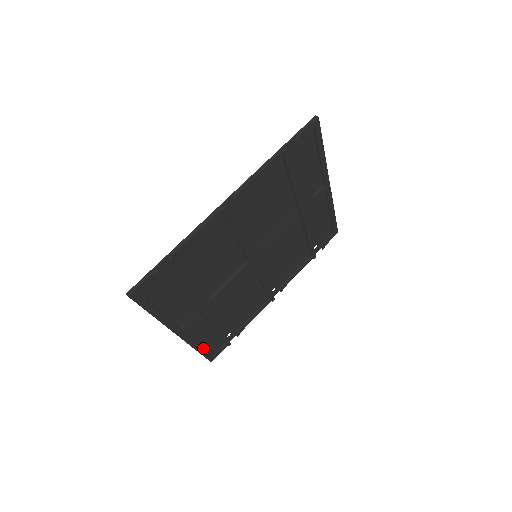
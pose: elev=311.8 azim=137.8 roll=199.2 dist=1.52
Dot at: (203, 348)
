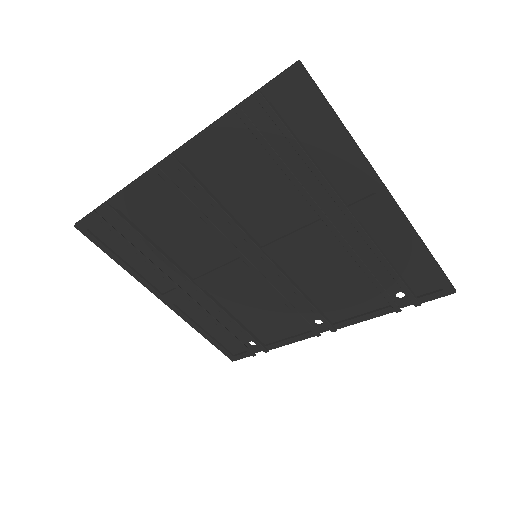
Dot at: (210, 336)
